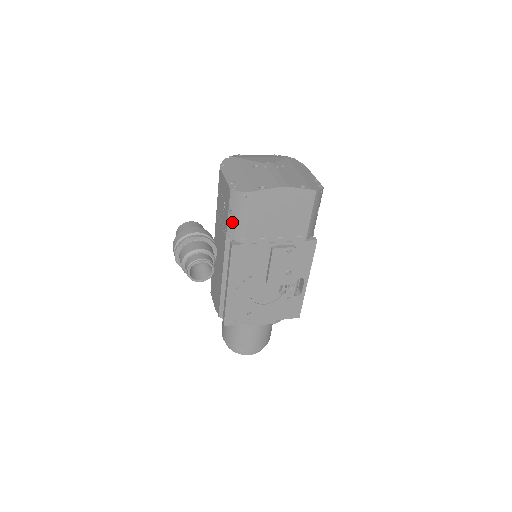
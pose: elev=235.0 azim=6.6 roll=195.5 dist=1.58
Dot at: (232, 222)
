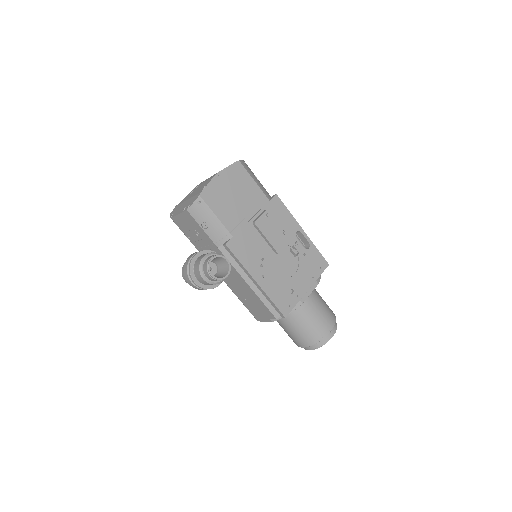
Dot at: (210, 231)
